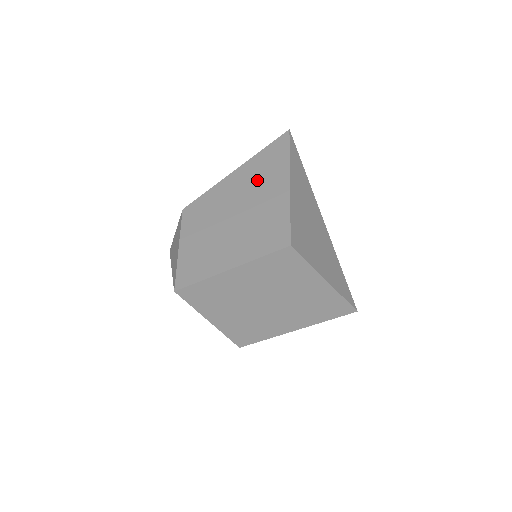
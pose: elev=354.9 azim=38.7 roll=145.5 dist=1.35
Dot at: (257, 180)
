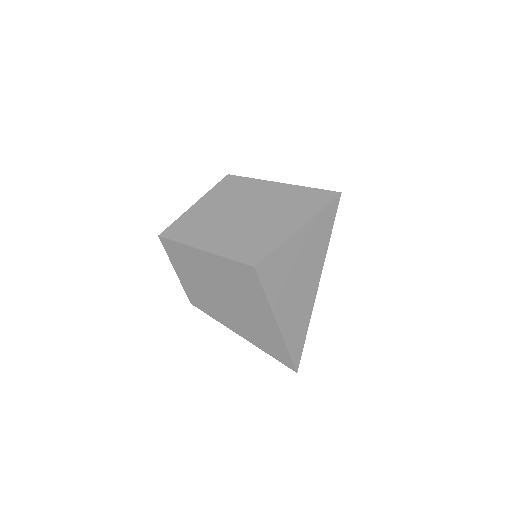
Dot at: occluded
